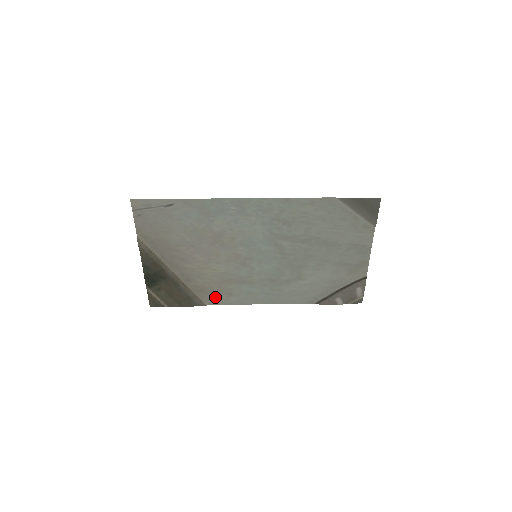
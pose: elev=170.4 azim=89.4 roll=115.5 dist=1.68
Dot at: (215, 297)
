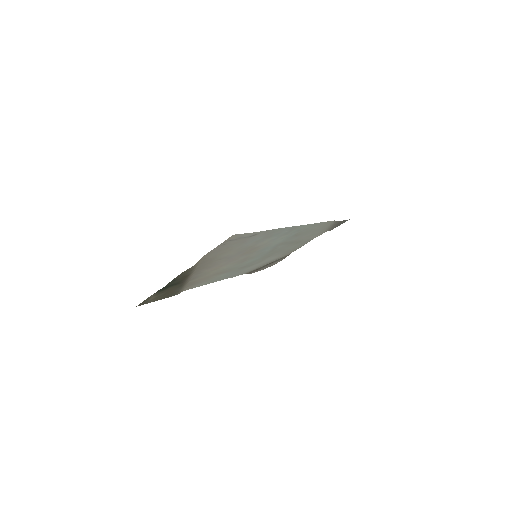
Dot at: (194, 285)
